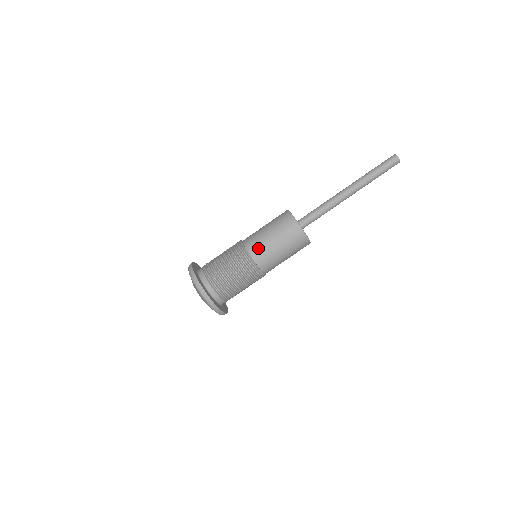
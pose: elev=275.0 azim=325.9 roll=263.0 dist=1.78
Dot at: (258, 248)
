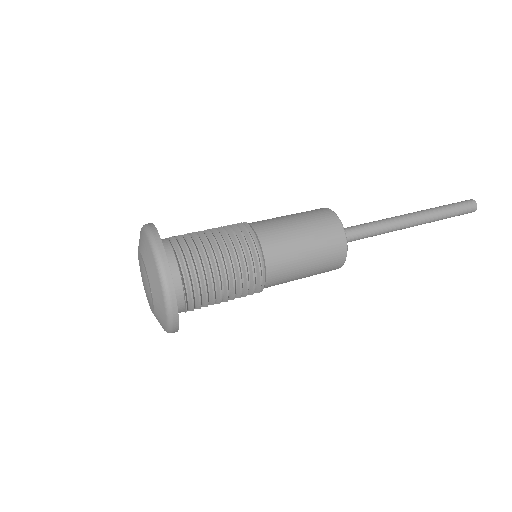
Dot at: (278, 245)
